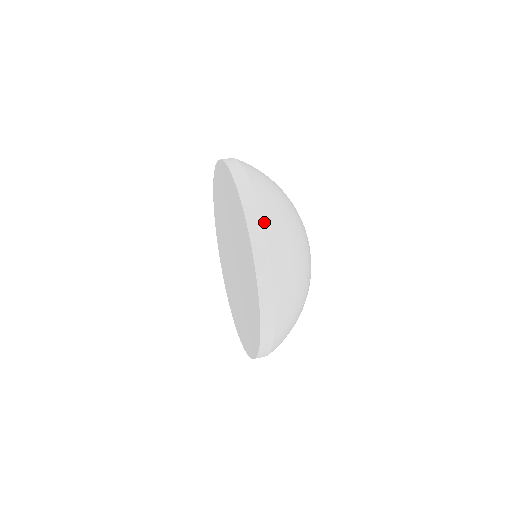
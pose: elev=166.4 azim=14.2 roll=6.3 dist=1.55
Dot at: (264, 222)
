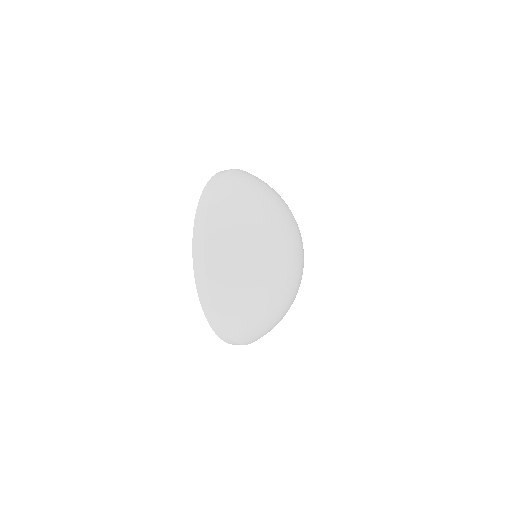
Dot at: (233, 170)
